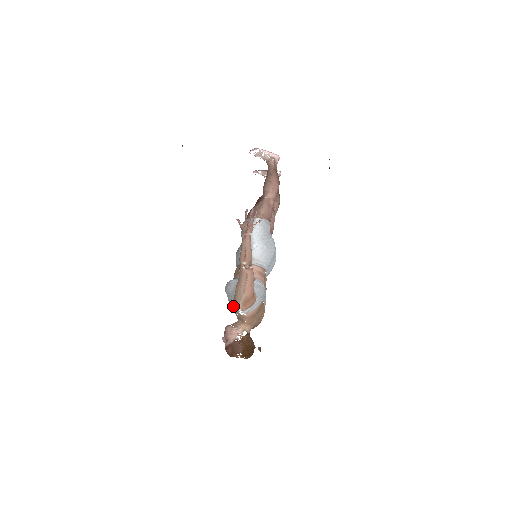
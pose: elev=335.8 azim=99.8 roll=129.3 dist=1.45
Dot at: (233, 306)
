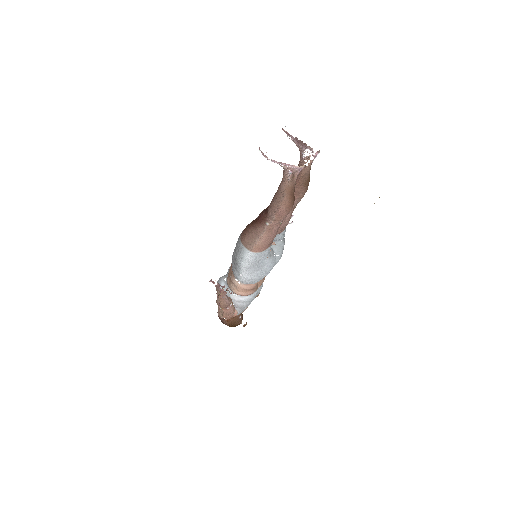
Dot at: occluded
